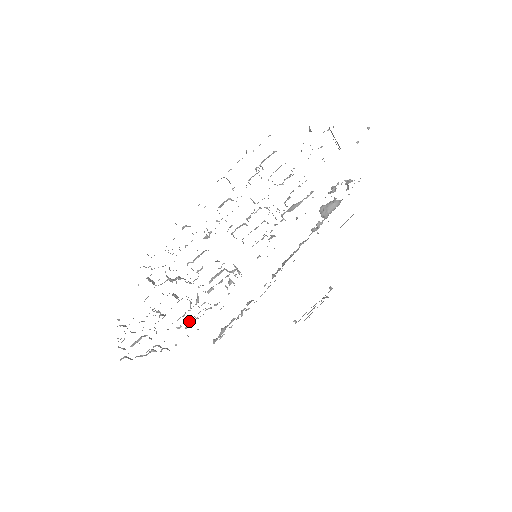
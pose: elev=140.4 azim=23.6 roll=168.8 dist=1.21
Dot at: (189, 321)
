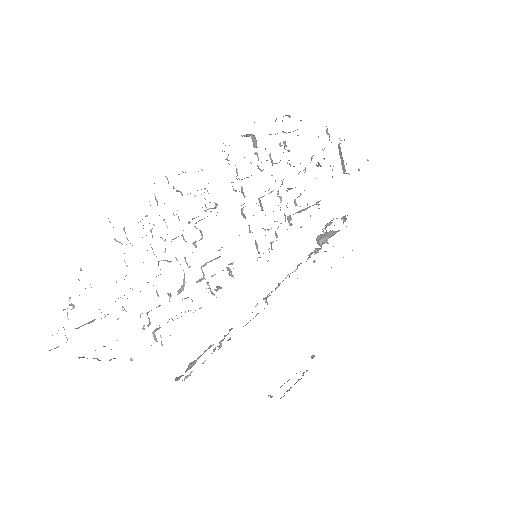
Dot at: (159, 325)
